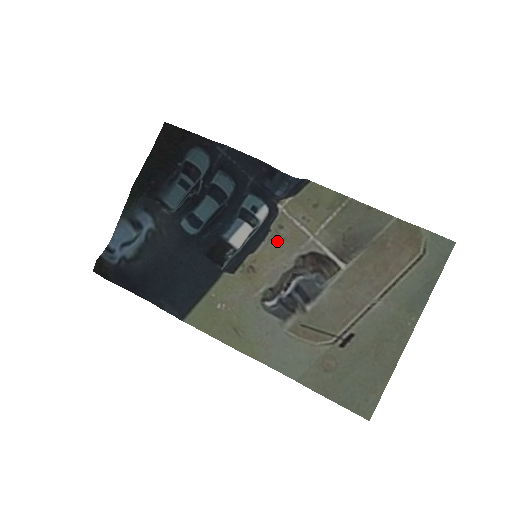
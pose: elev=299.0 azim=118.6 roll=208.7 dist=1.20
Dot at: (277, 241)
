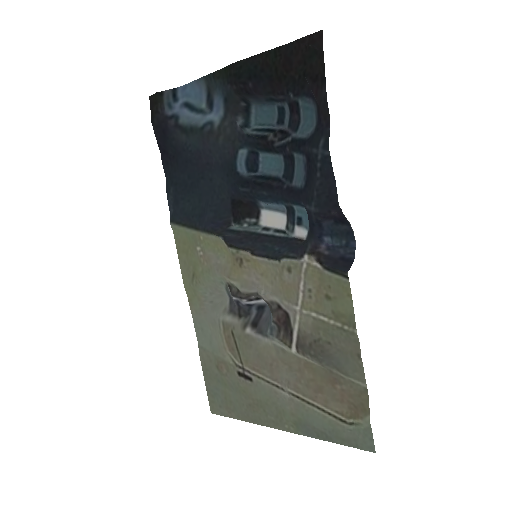
Dot at: (277, 272)
